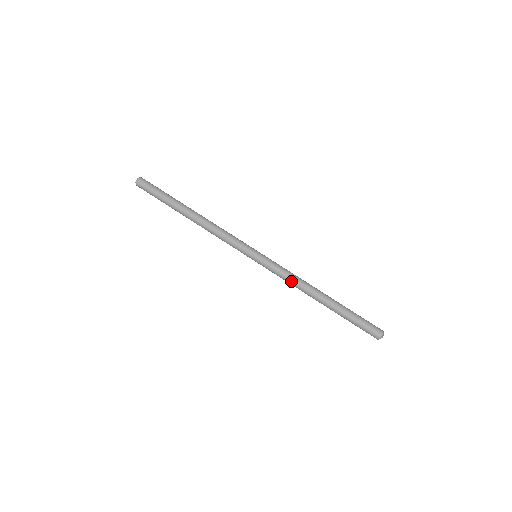
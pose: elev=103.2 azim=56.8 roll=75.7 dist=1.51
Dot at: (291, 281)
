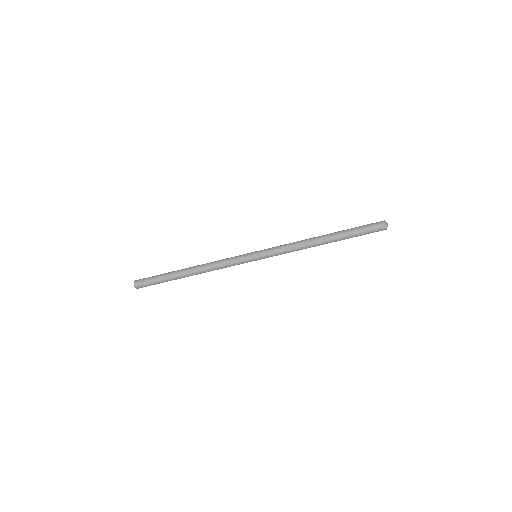
Dot at: occluded
